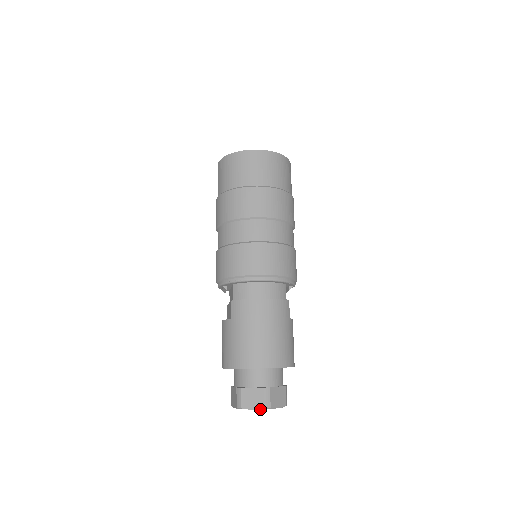
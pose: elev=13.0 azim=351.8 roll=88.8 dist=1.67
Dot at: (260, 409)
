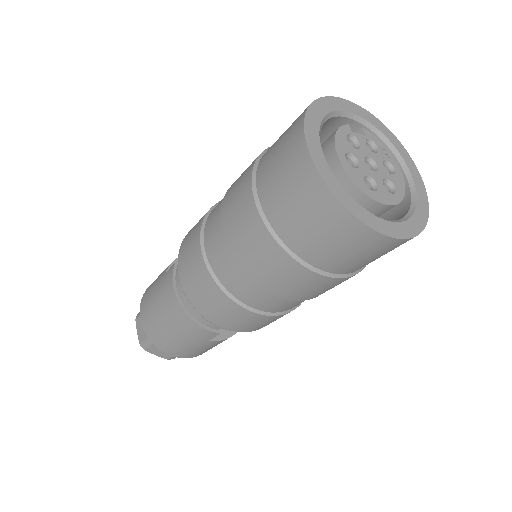
Dot at: (139, 340)
